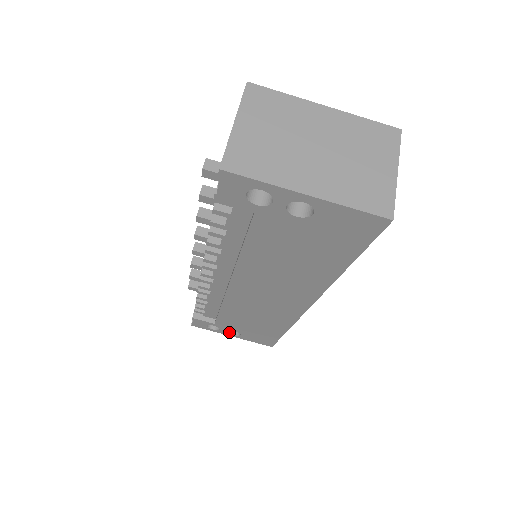
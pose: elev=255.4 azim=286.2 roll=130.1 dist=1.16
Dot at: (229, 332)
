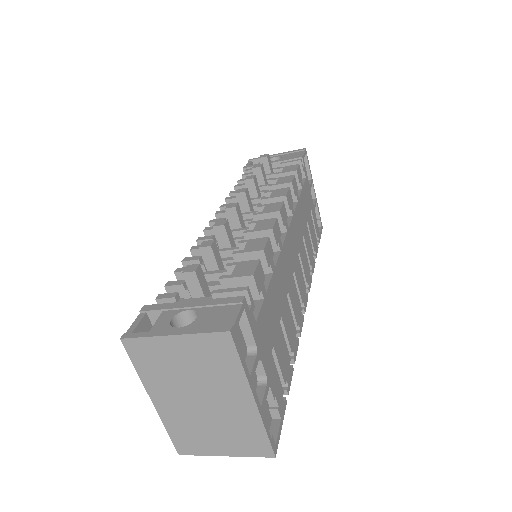
Dot at: occluded
